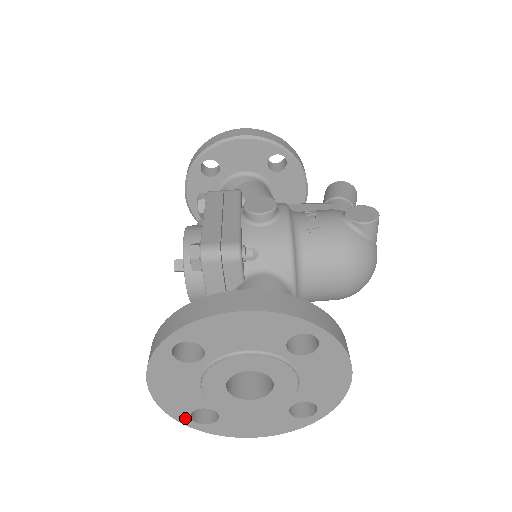
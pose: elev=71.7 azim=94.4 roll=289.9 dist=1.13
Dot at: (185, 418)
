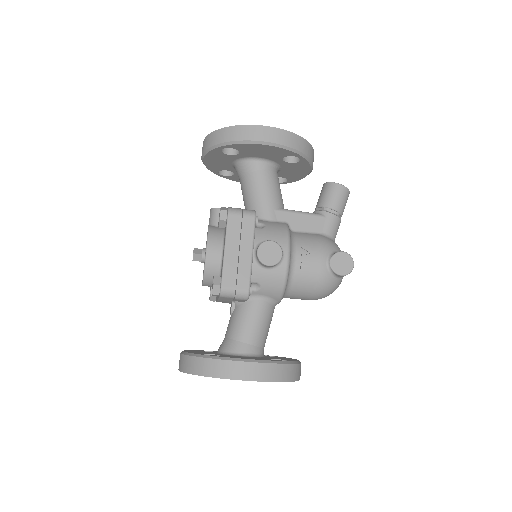
Dot at: occluded
